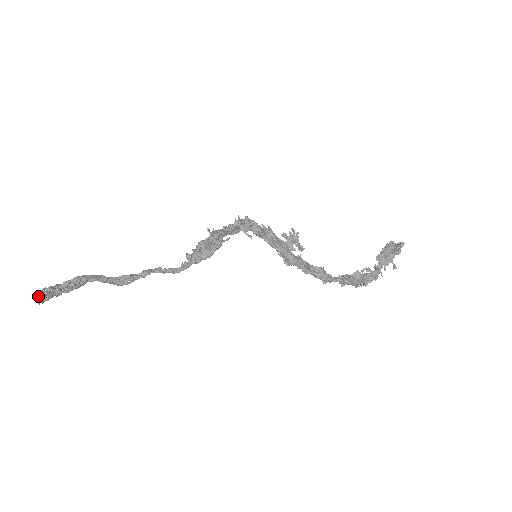
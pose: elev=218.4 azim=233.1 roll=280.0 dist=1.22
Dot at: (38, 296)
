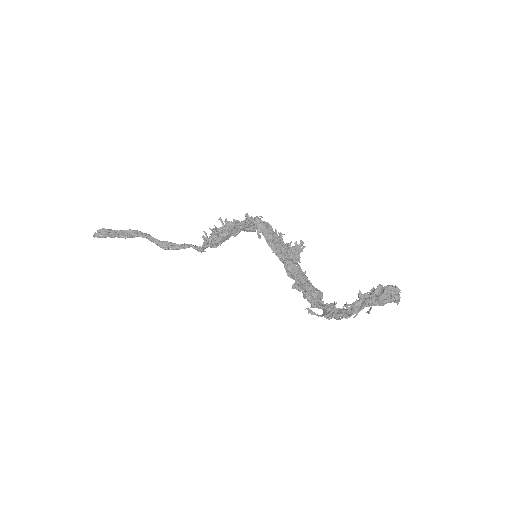
Dot at: (97, 232)
